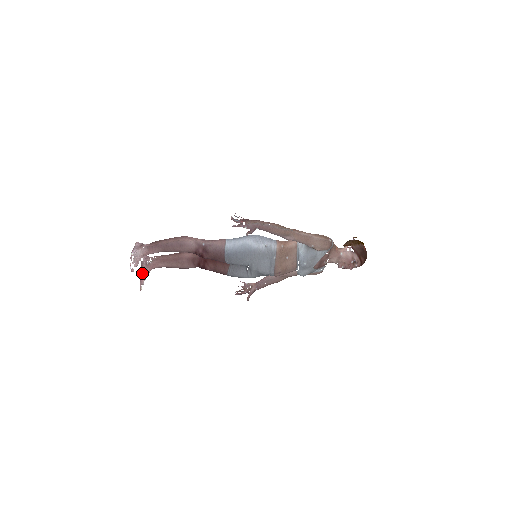
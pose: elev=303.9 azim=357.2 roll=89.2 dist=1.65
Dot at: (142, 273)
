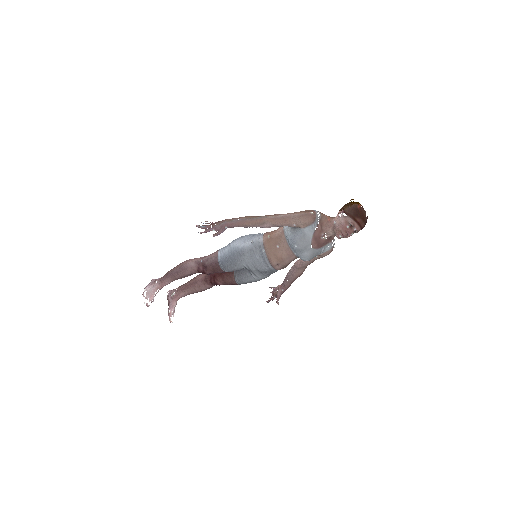
Dot at: (169, 306)
